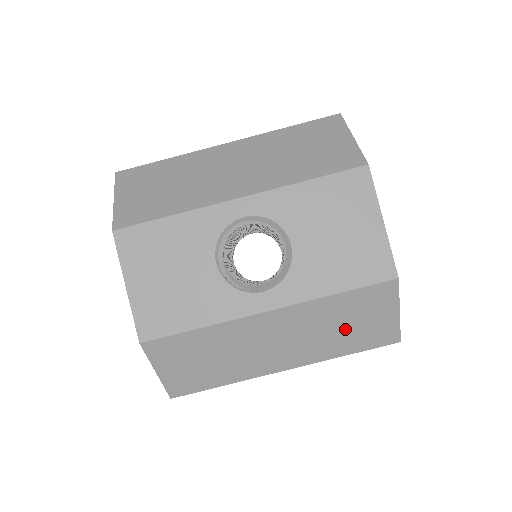
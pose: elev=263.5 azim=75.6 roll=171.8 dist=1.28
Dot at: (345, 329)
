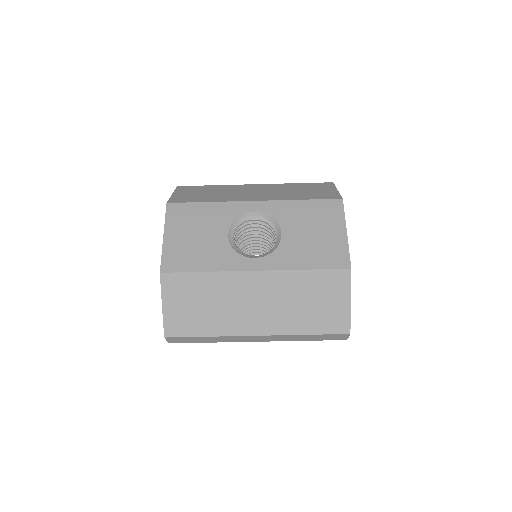
Dot at: (308, 306)
